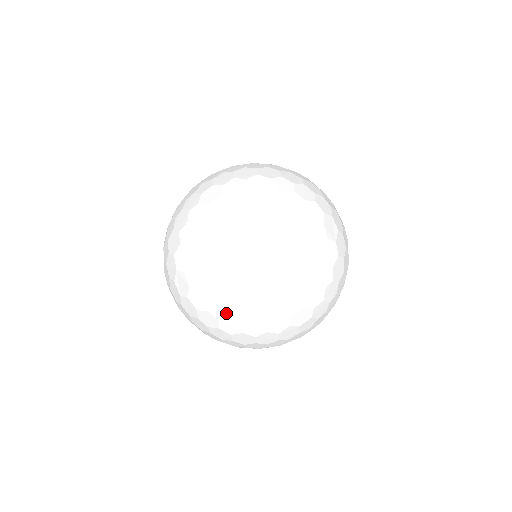
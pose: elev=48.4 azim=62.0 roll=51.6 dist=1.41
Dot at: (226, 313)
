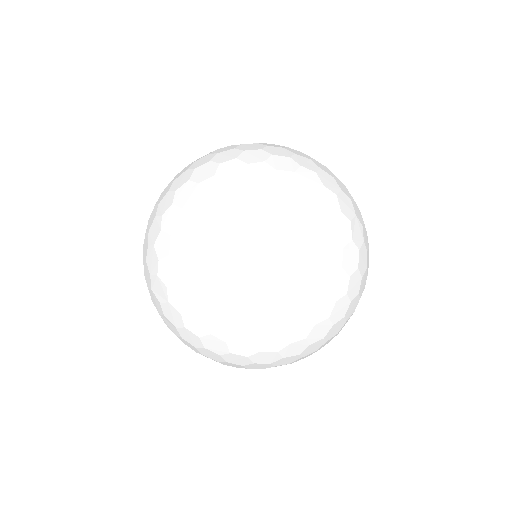
Dot at: (186, 239)
